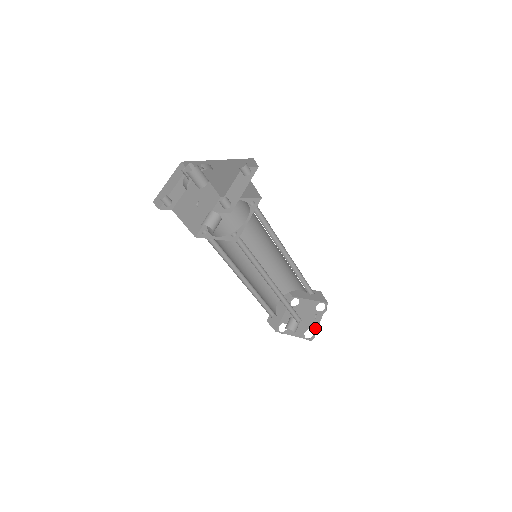
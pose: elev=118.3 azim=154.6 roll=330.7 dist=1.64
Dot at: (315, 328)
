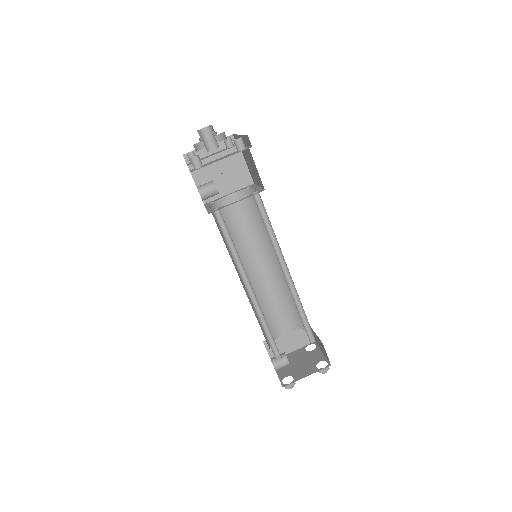
Dot at: (297, 379)
